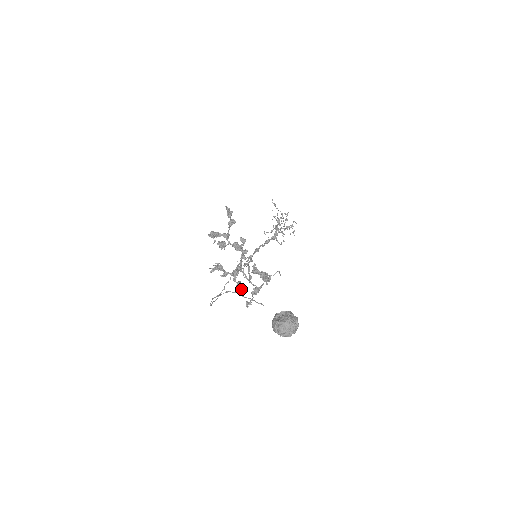
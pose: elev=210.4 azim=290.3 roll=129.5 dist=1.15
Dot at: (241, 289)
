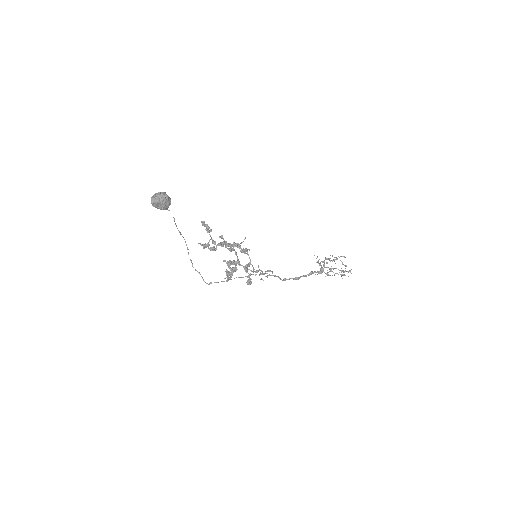
Dot at: (233, 269)
